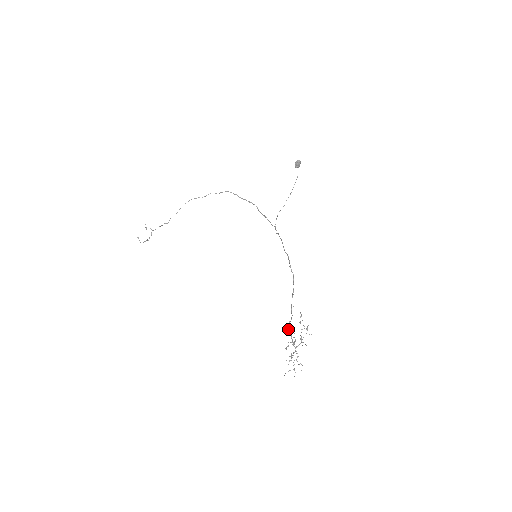
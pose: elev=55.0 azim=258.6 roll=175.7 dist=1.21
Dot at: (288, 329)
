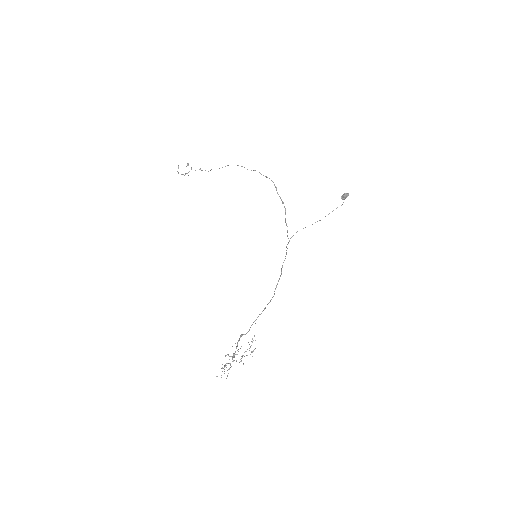
Dot at: (238, 340)
